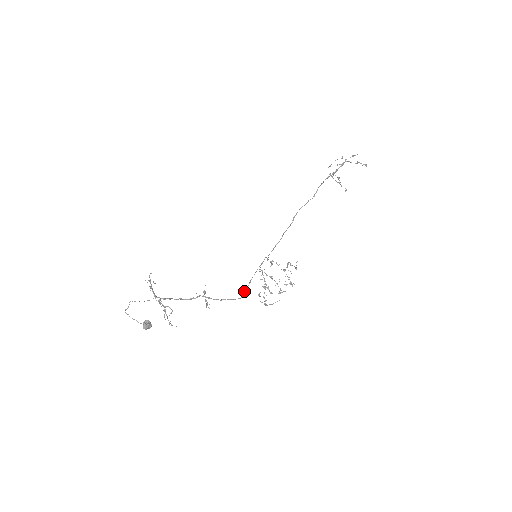
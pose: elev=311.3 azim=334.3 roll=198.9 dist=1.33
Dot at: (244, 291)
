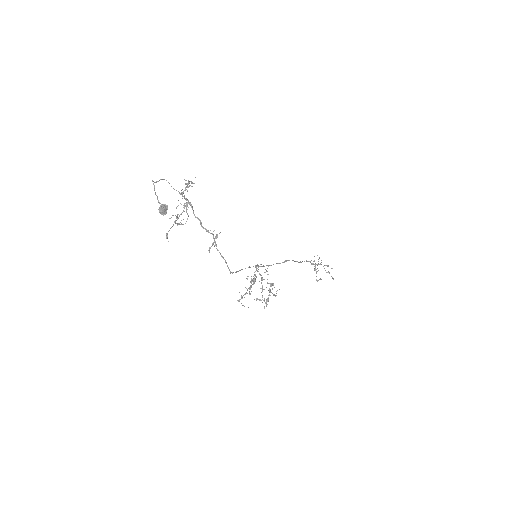
Dot at: occluded
